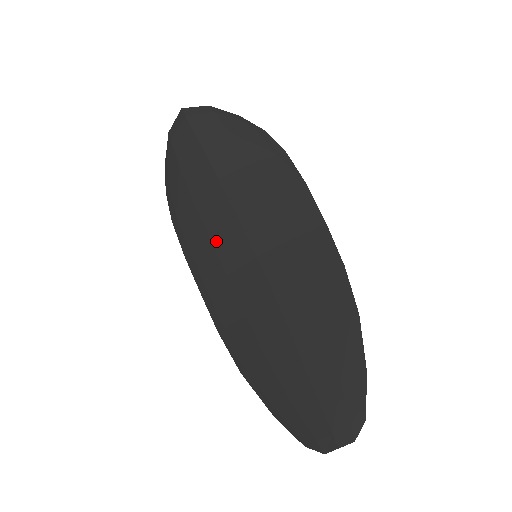
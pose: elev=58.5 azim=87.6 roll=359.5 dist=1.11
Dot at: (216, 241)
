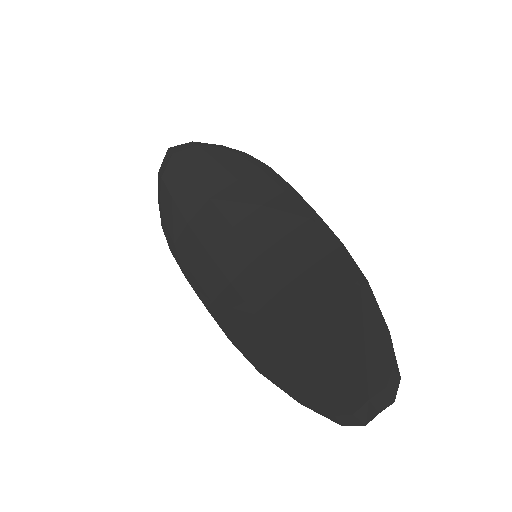
Dot at: (215, 254)
